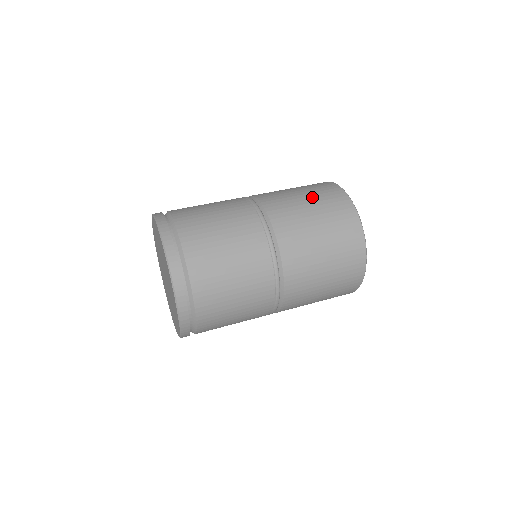
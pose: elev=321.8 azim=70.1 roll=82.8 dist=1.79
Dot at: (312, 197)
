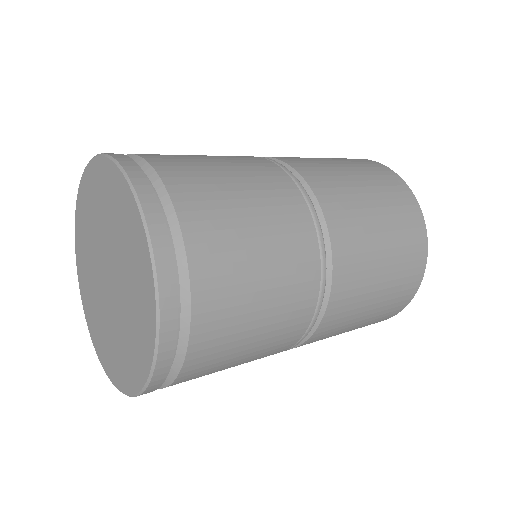
Dot at: (374, 189)
